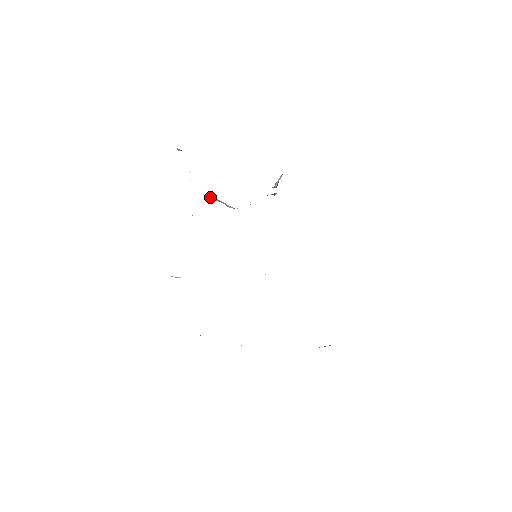
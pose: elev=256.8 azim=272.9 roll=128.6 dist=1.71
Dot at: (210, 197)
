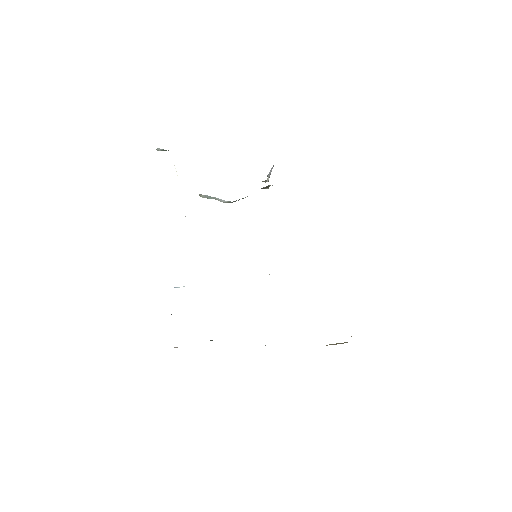
Dot at: (200, 196)
